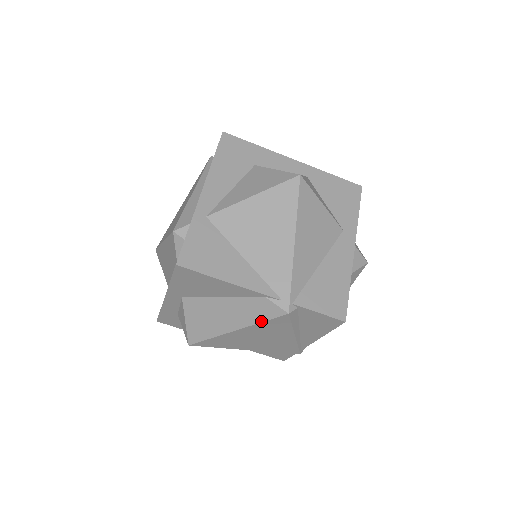
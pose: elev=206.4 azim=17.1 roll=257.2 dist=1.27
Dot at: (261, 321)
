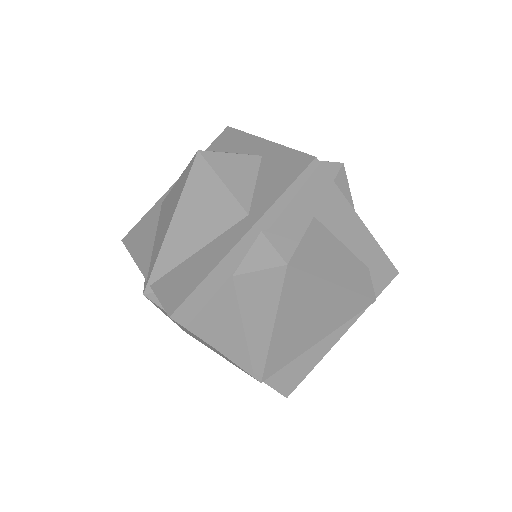
Dot at: occluded
